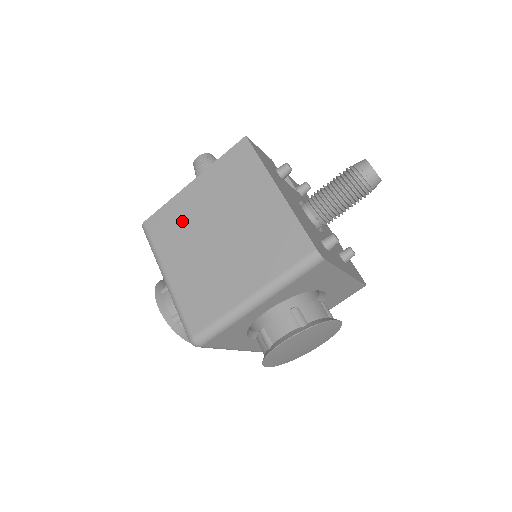
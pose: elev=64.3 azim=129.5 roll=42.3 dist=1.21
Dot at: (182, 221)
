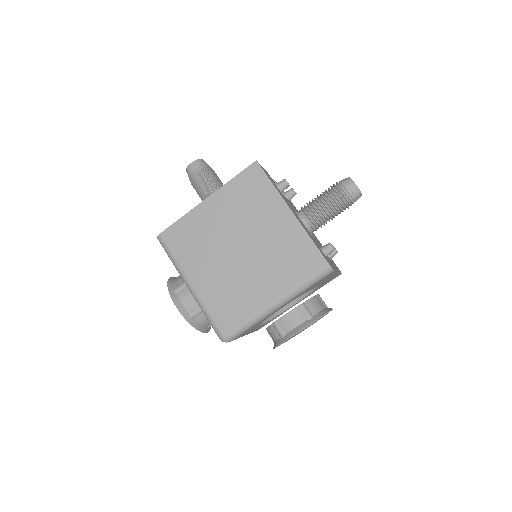
Dot at: (201, 235)
